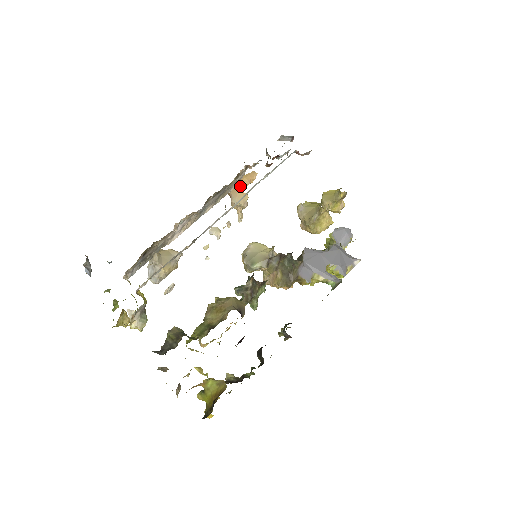
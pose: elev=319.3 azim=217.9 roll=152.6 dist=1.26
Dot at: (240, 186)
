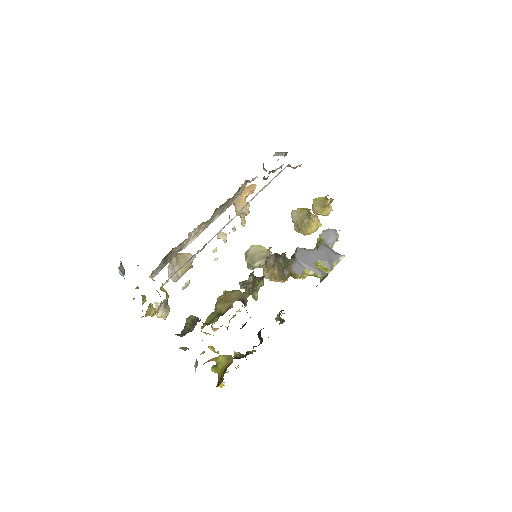
Dot at: (242, 196)
